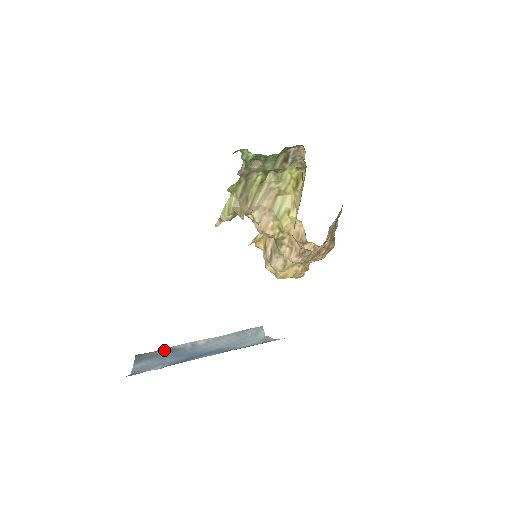
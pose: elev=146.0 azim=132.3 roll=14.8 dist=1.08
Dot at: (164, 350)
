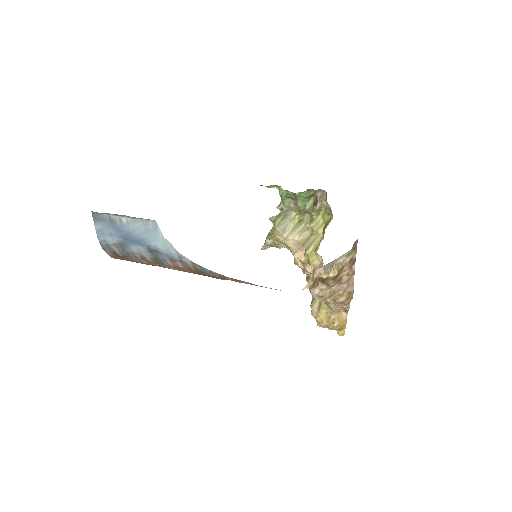
Dot at: (106, 216)
